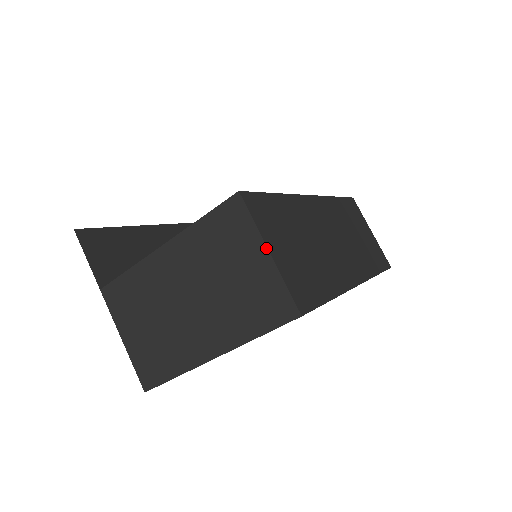
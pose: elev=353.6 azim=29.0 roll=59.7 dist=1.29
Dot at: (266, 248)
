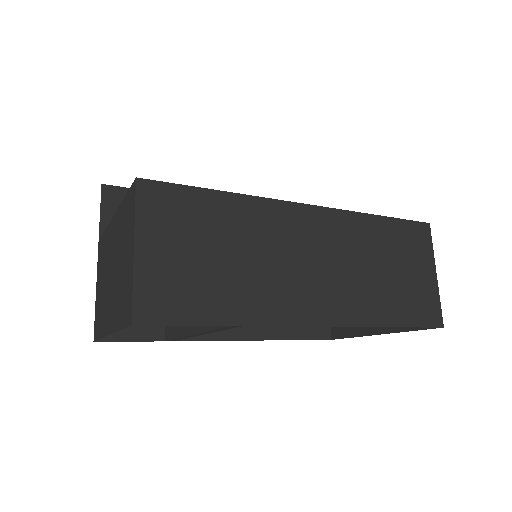
Dot at: (133, 243)
